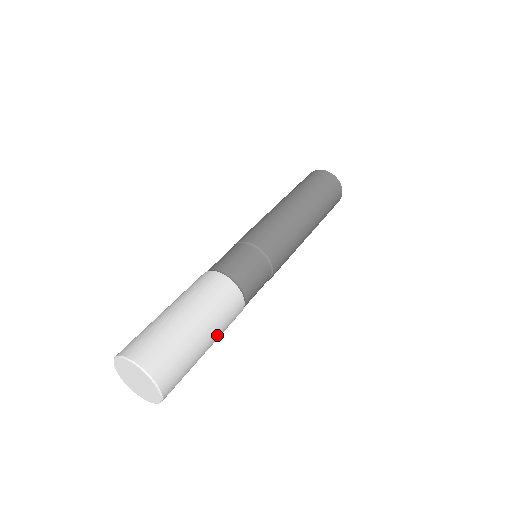
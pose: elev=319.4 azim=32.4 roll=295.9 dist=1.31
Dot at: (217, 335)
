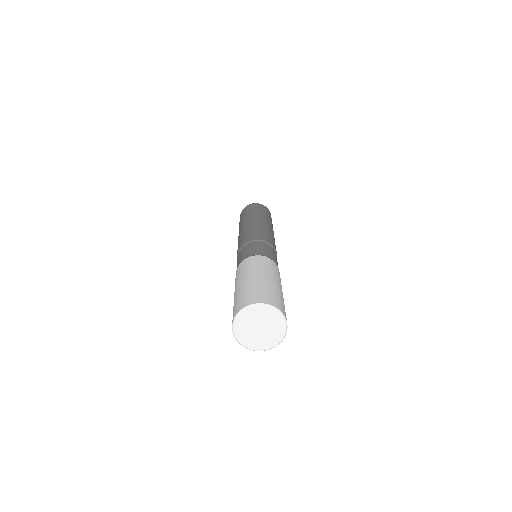
Dot at: (274, 276)
